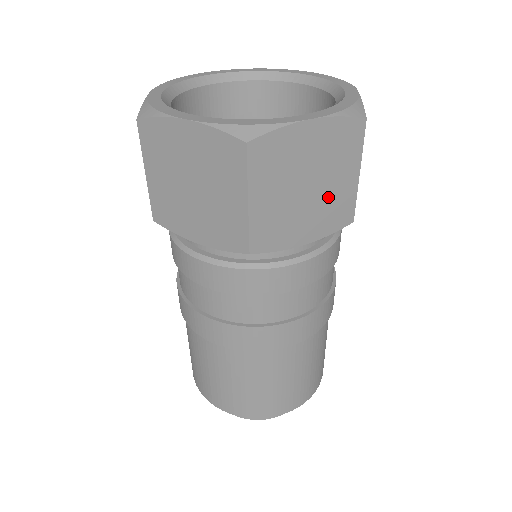
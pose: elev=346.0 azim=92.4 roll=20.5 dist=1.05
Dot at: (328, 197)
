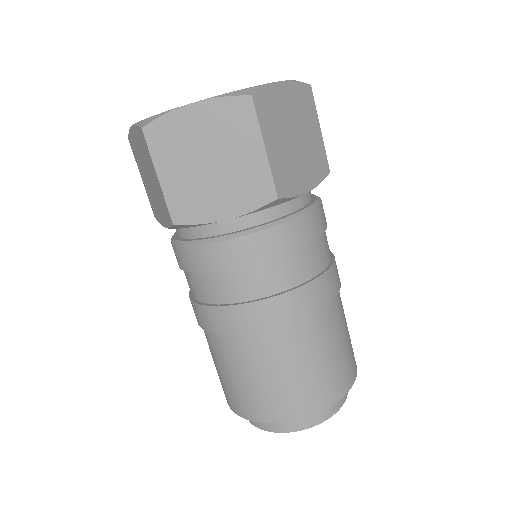
Dot at: (309, 148)
